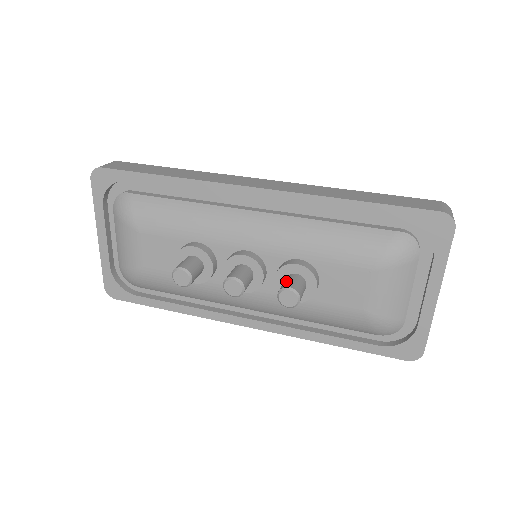
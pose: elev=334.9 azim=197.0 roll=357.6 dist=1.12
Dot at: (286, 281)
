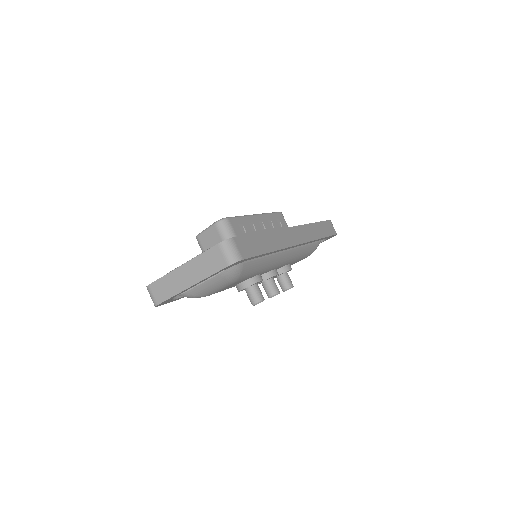
Dot at: (288, 281)
